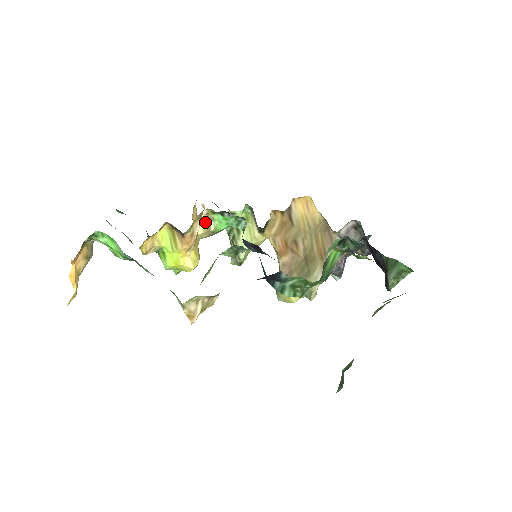
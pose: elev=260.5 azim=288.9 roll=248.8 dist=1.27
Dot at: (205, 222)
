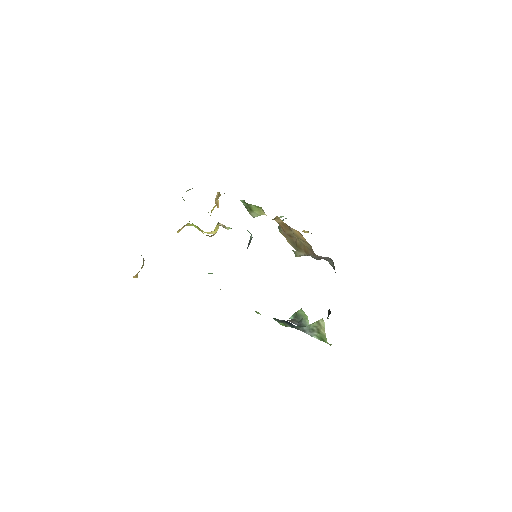
Dot at: (222, 225)
